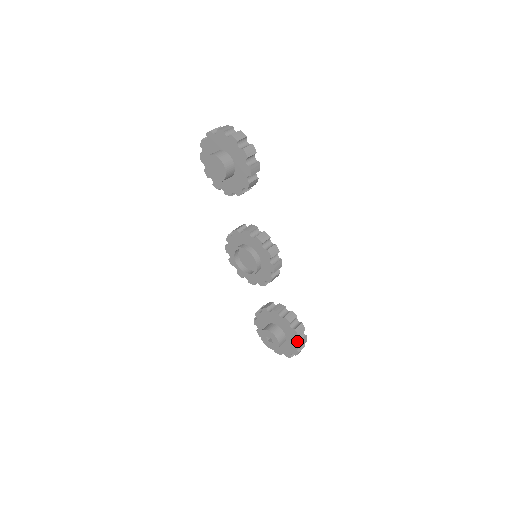
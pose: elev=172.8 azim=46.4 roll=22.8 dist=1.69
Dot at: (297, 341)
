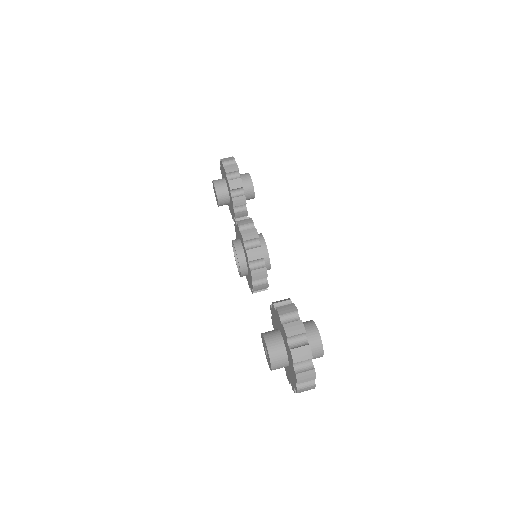
Dot at: (282, 327)
